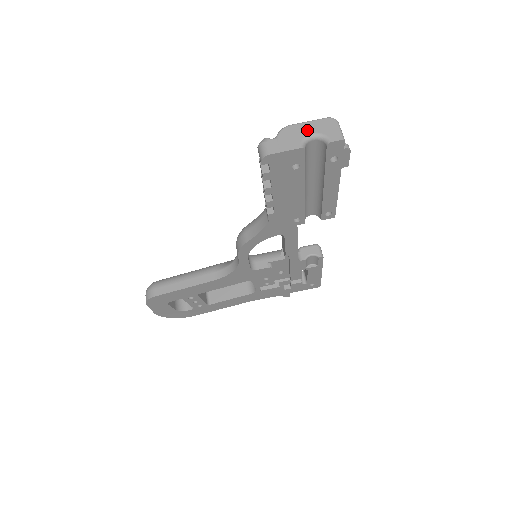
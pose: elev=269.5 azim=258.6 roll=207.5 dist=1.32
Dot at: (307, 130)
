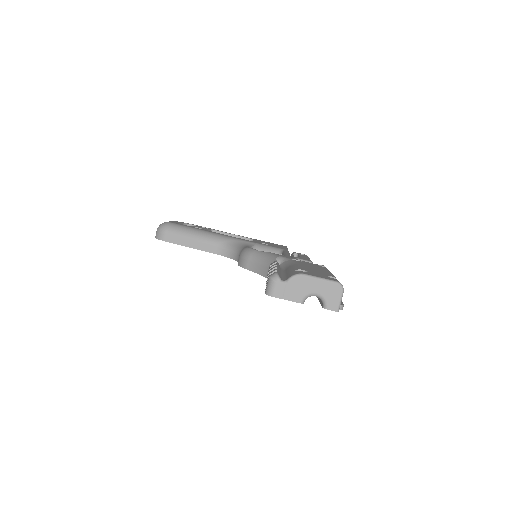
Dot at: (314, 288)
